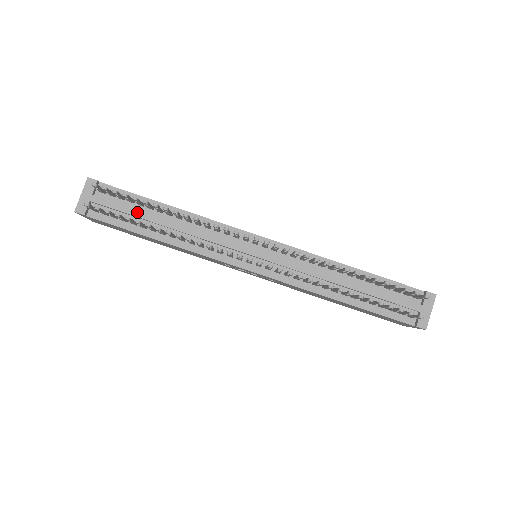
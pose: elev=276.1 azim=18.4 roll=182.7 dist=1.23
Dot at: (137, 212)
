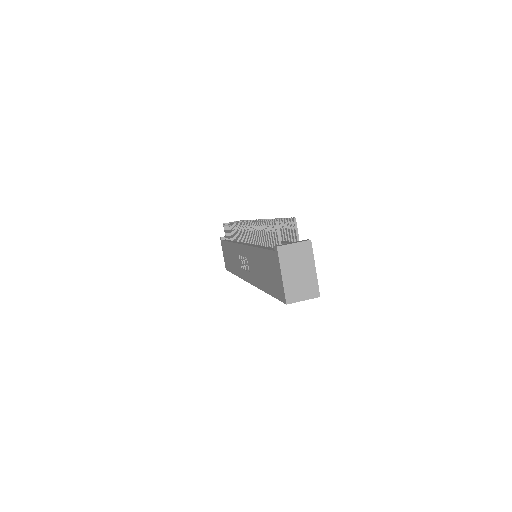
Dot at: occluded
